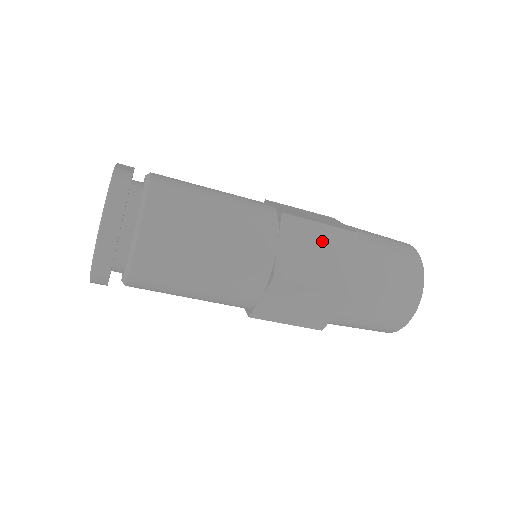
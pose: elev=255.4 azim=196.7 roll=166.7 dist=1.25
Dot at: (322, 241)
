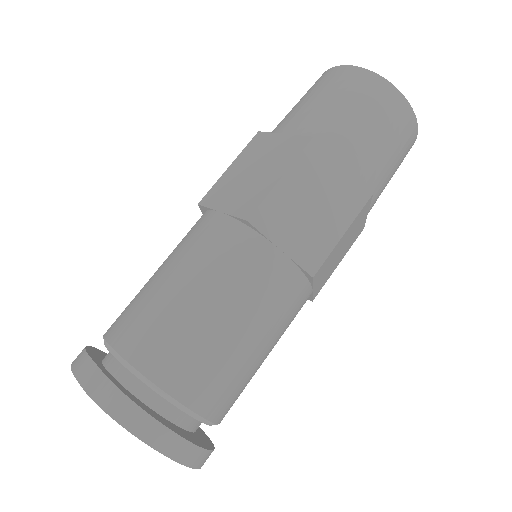
Dot at: (302, 191)
